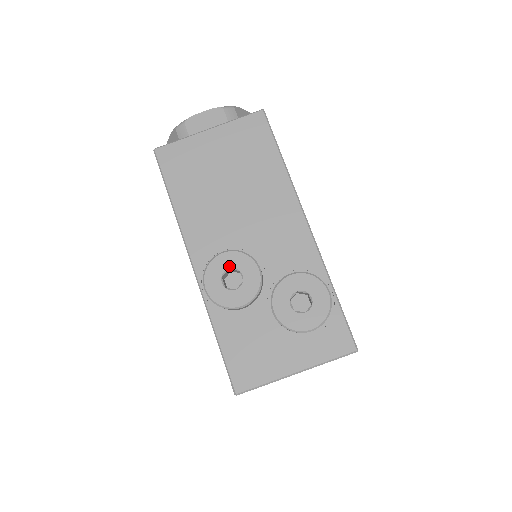
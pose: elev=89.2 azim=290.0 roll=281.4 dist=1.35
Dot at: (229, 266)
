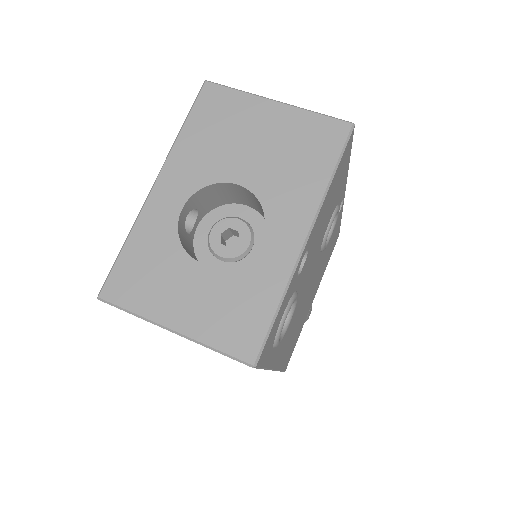
Dot at: occluded
